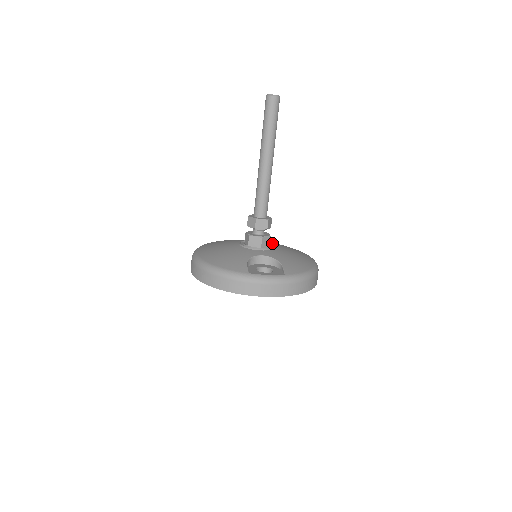
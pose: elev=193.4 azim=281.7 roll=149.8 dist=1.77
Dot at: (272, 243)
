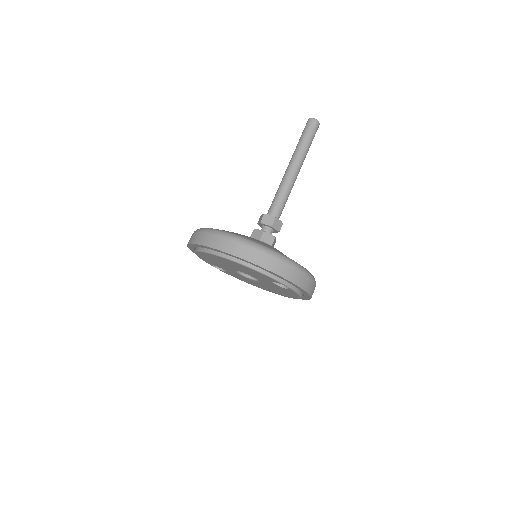
Dot at: occluded
